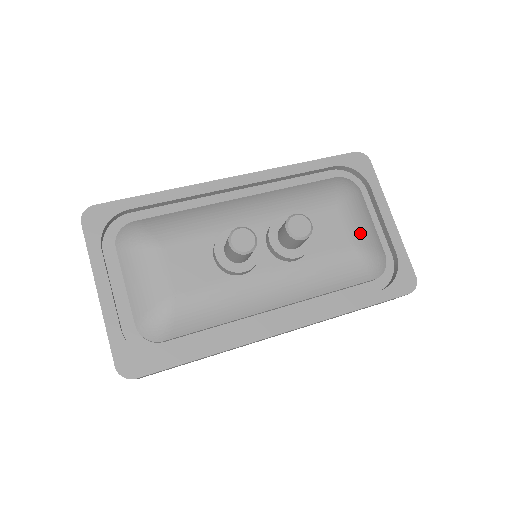
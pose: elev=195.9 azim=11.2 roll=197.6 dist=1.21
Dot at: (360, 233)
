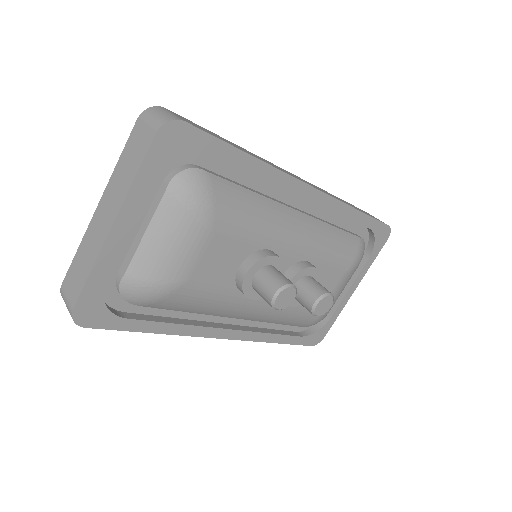
Dot at: (334, 299)
